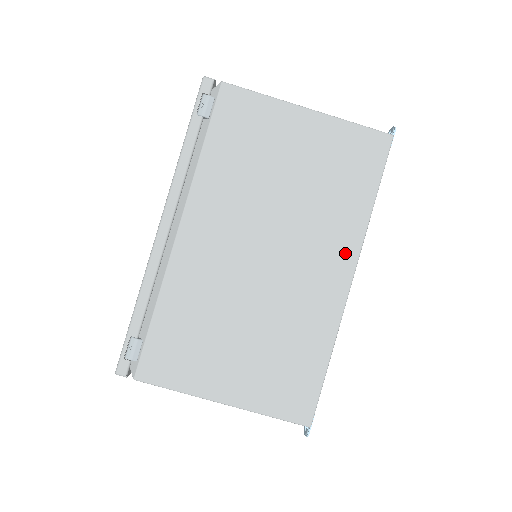
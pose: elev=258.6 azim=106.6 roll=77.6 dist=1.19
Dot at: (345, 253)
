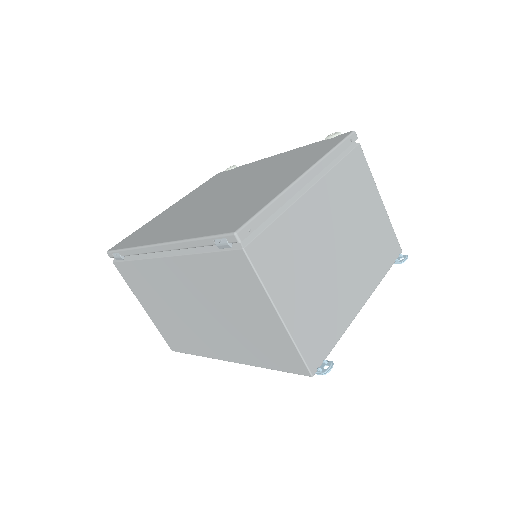
Dot at: (236, 356)
